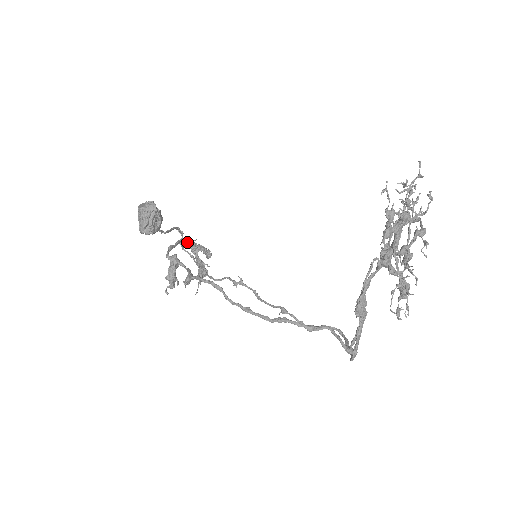
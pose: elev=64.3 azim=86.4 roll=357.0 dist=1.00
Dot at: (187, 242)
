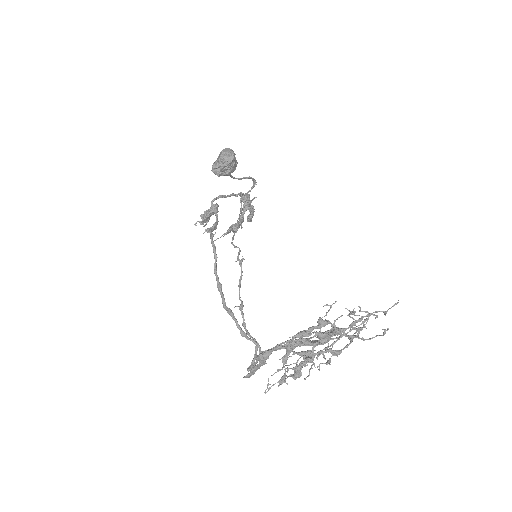
Dot at: (245, 197)
